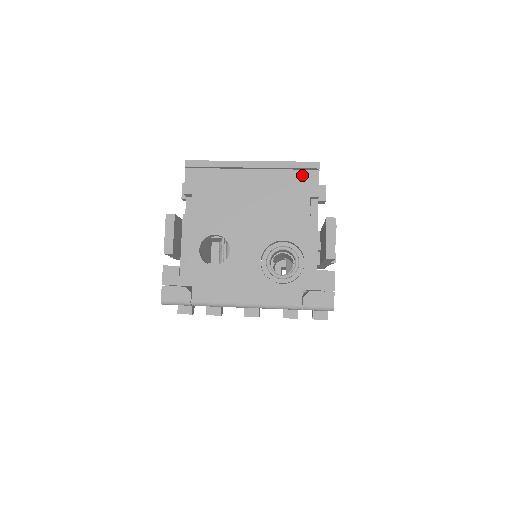
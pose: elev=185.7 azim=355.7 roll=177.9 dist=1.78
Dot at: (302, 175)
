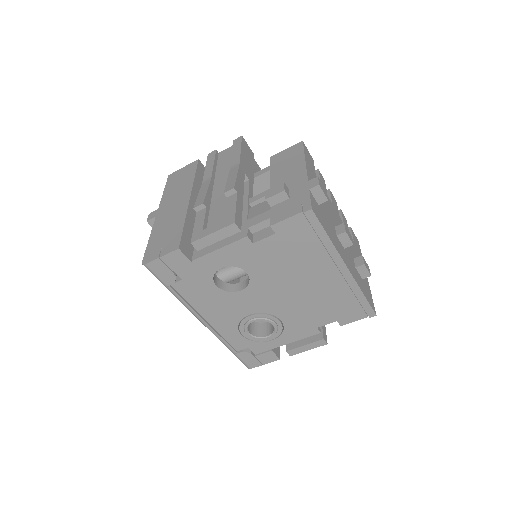
Dot at: (356, 308)
